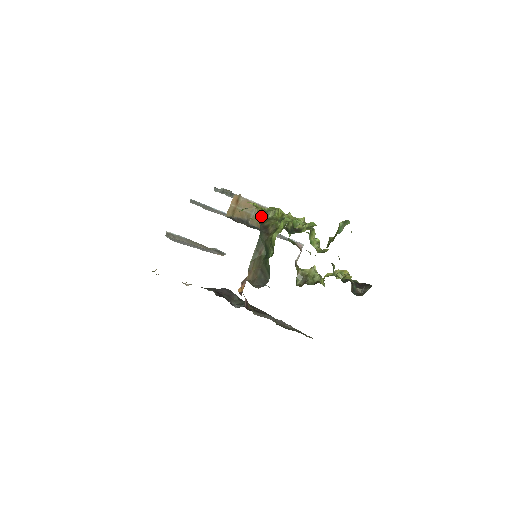
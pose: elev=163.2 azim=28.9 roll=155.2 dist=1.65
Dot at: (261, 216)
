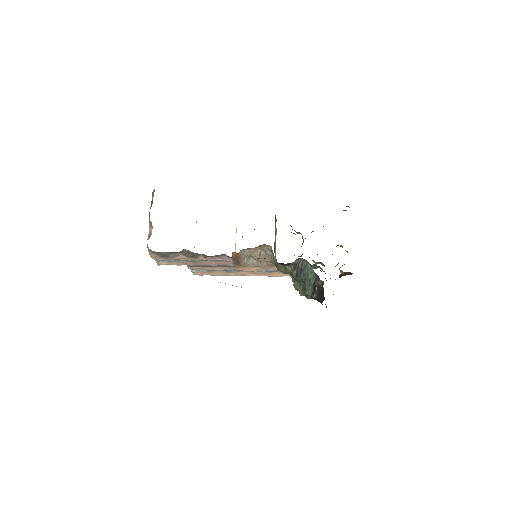
Dot at: occluded
